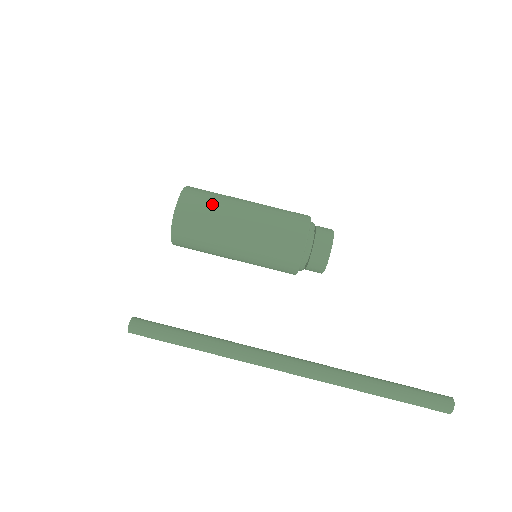
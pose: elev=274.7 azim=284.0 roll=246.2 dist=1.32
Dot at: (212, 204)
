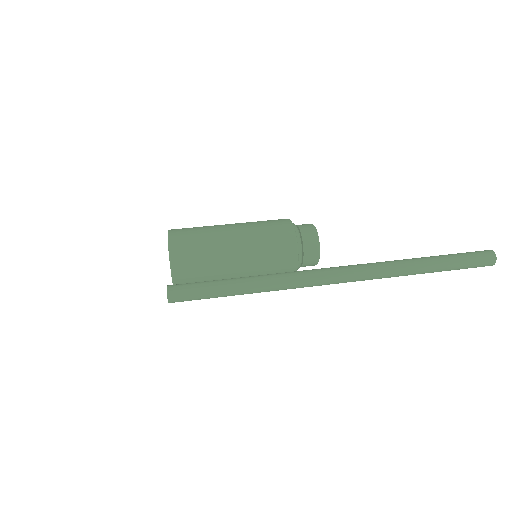
Dot at: (200, 228)
